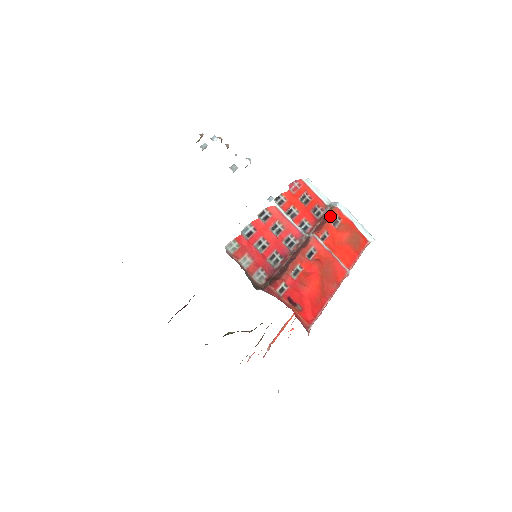
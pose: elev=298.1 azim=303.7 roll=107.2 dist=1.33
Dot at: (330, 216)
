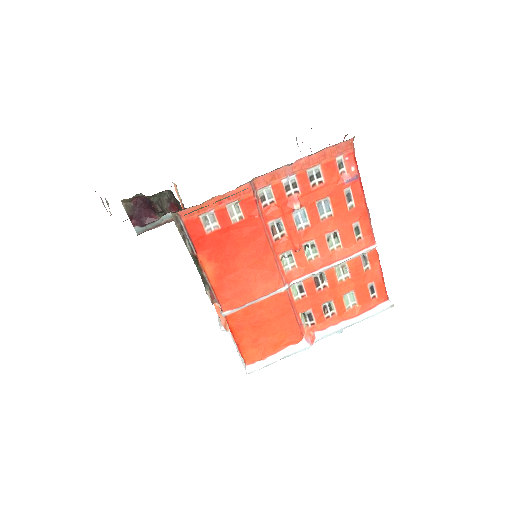
Dot at: occluded
